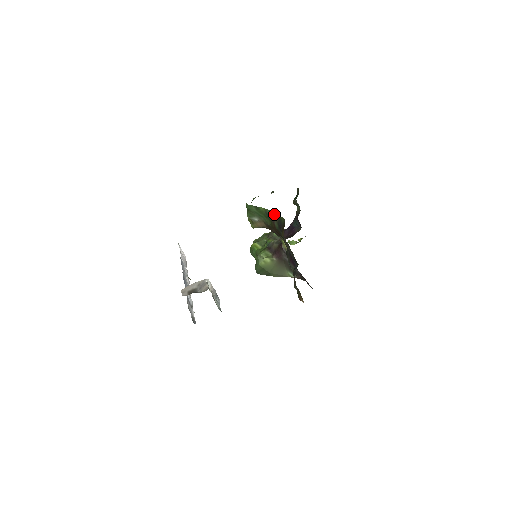
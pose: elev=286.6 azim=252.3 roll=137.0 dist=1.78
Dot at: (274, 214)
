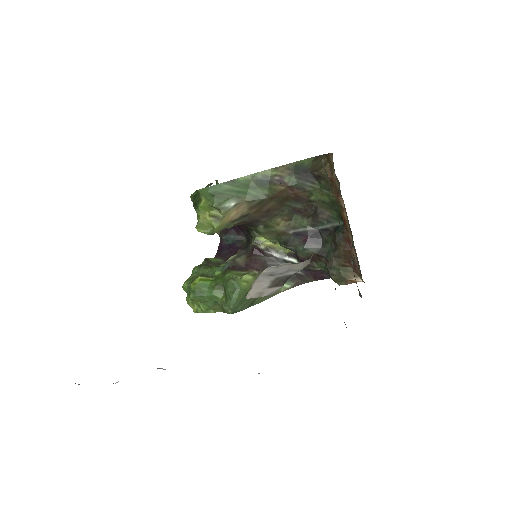
Dot at: (278, 168)
